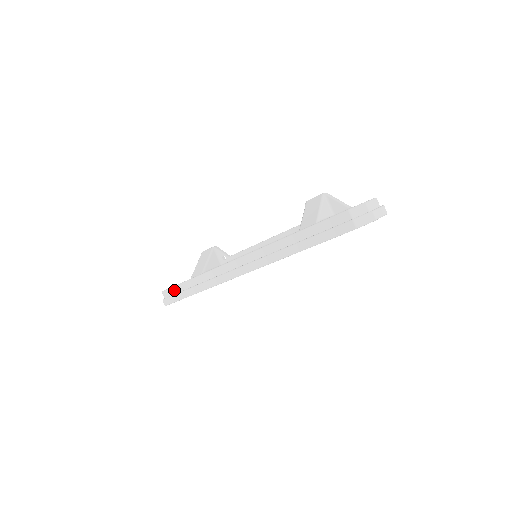
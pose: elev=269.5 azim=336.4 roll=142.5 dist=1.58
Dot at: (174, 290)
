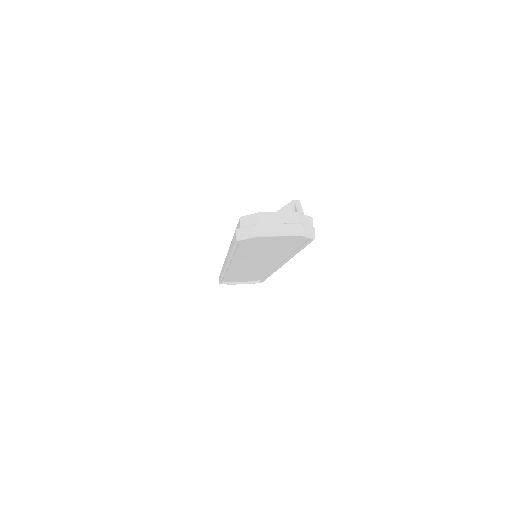
Dot at: occluded
